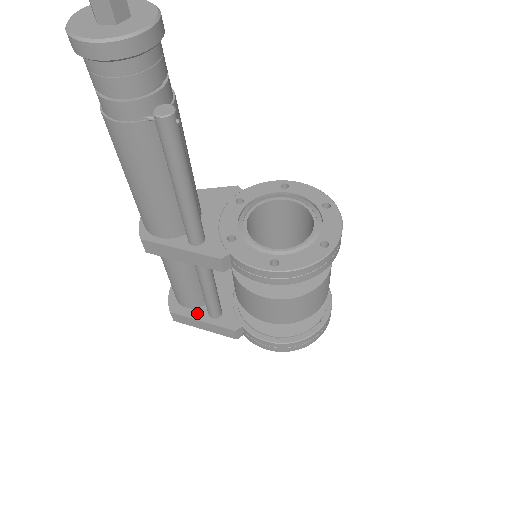
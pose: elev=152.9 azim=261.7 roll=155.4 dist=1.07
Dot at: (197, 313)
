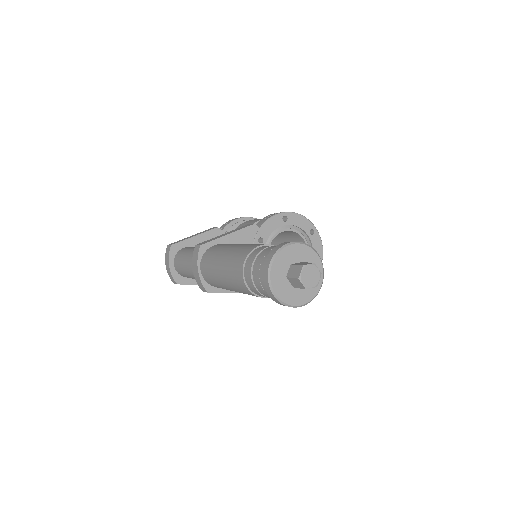
Dot at: occluded
